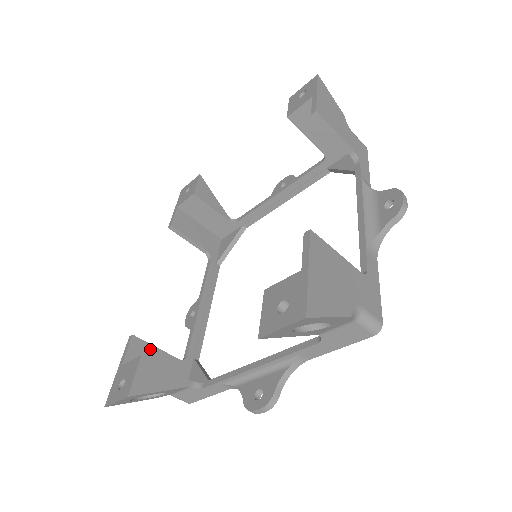
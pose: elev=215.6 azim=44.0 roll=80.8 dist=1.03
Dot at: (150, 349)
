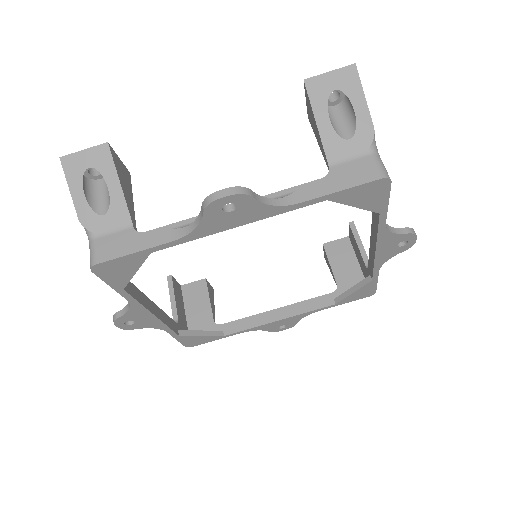
Dot at: occluded
